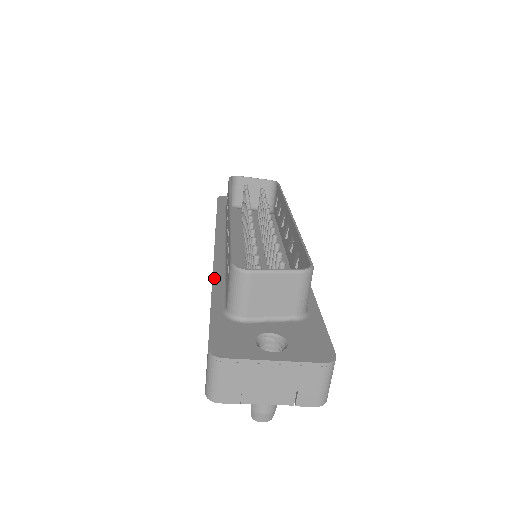
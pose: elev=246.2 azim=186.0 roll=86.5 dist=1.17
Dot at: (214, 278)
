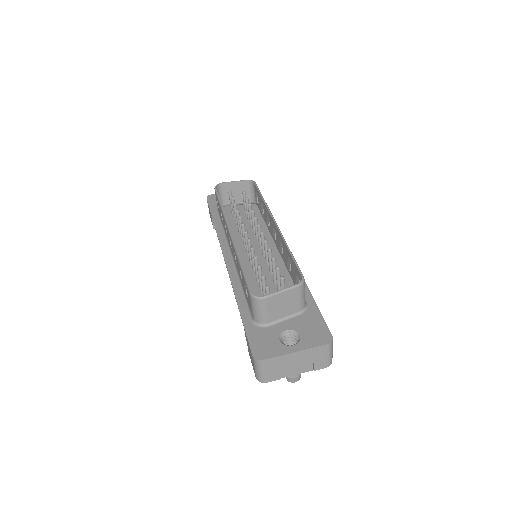
Dot at: (235, 292)
